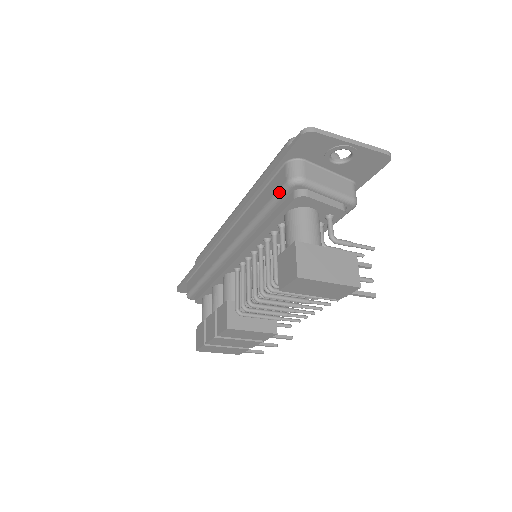
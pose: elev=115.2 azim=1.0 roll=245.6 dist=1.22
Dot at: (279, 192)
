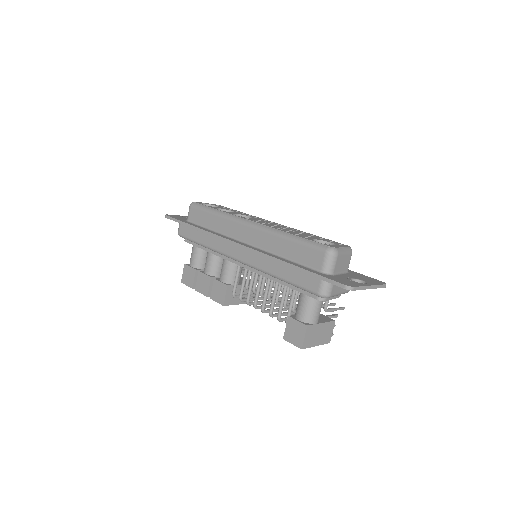
Dot at: (308, 291)
